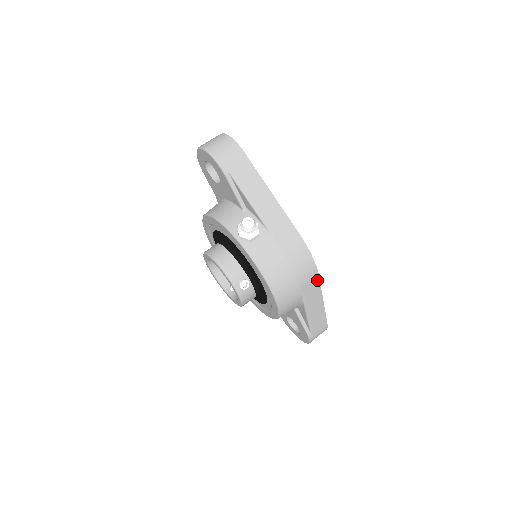
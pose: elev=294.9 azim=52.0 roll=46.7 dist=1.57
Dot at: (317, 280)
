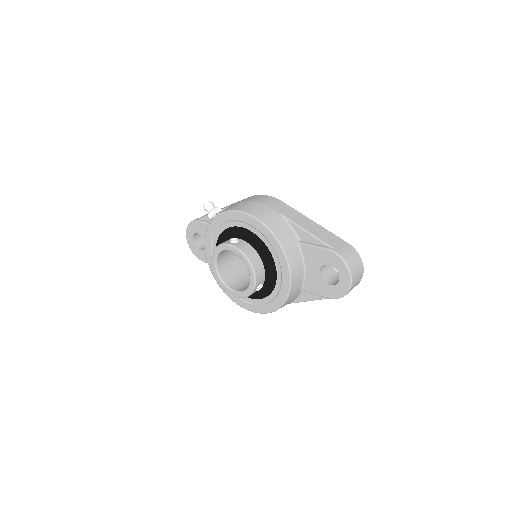
Dot at: (285, 205)
